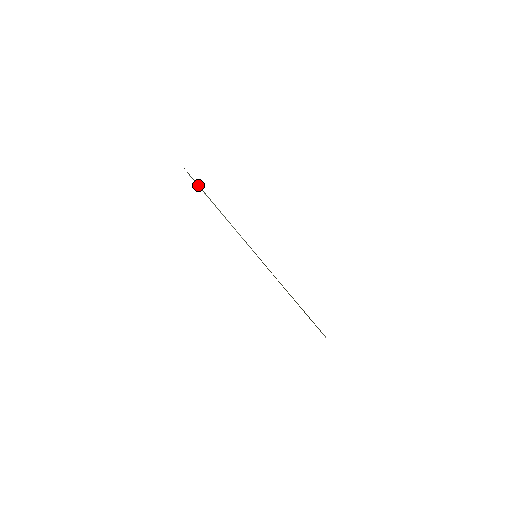
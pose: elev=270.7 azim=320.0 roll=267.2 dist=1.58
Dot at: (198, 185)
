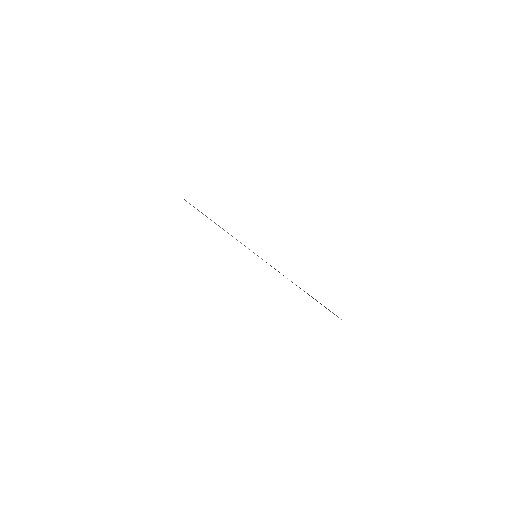
Dot at: occluded
